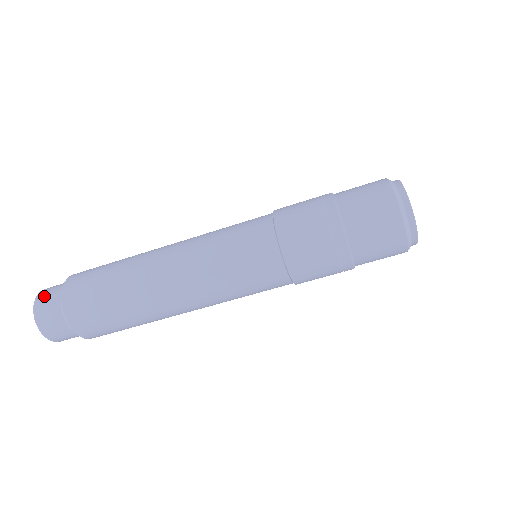
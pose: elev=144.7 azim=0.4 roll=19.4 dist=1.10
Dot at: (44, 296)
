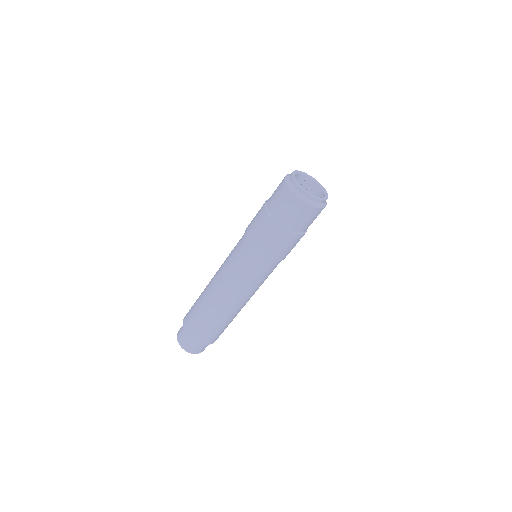
Dot at: (180, 337)
